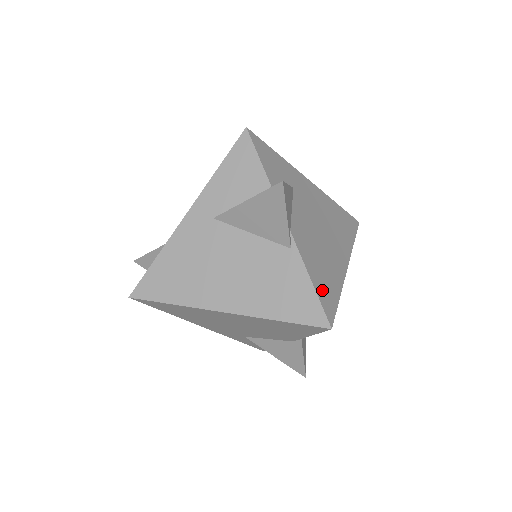
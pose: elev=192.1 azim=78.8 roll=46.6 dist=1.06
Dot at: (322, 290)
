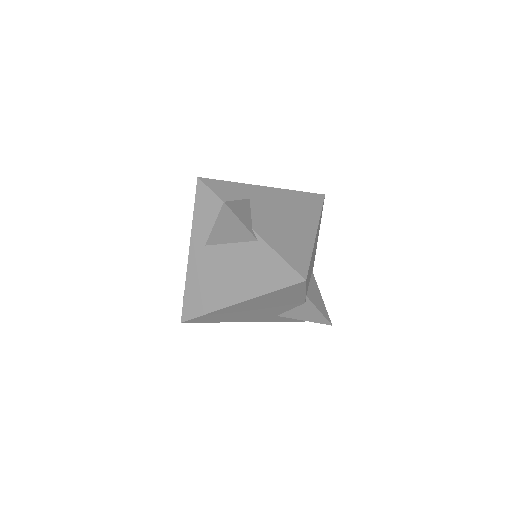
Dot at: (291, 258)
